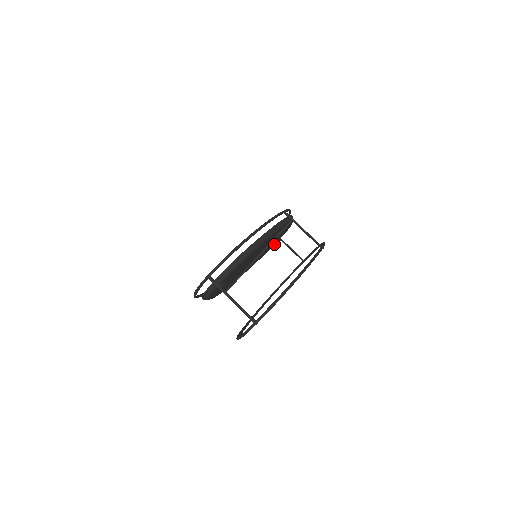
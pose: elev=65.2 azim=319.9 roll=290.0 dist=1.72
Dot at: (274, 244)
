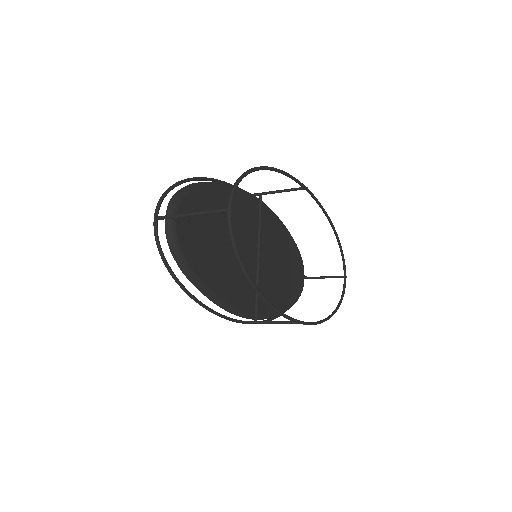
Dot at: (301, 283)
